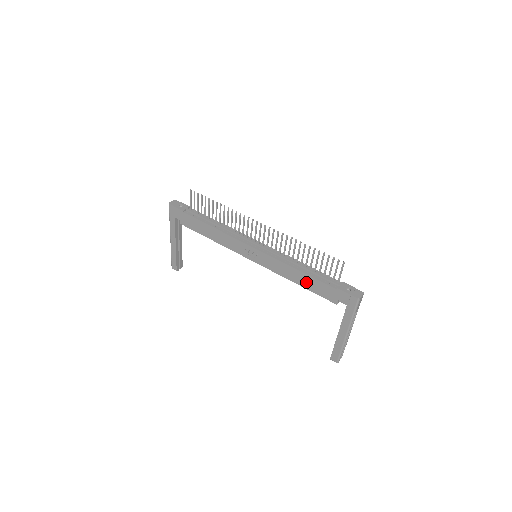
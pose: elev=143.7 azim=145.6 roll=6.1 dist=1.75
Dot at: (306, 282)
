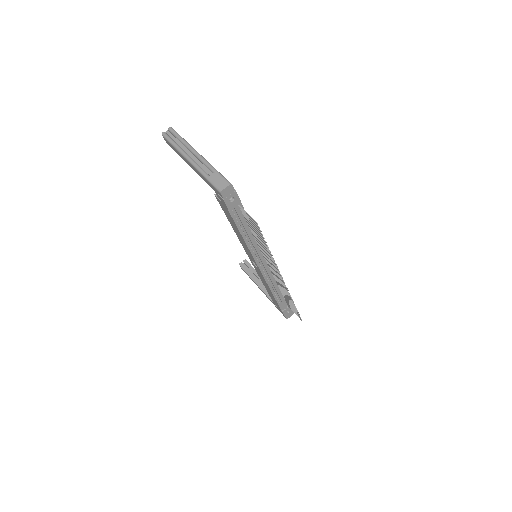
Dot at: (270, 293)
